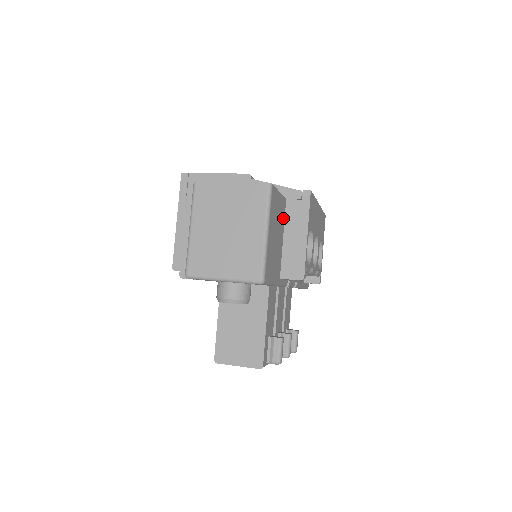
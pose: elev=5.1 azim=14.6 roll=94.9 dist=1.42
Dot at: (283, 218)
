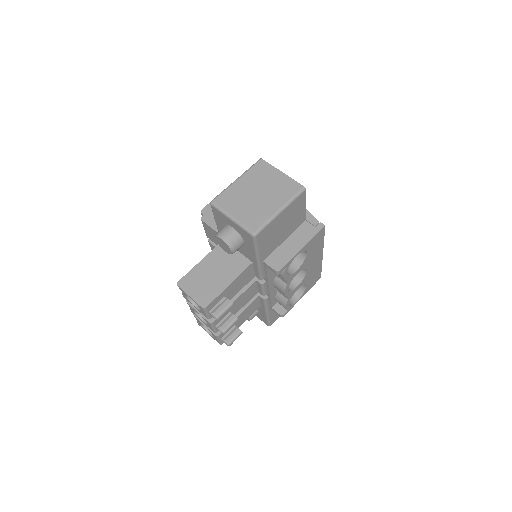
Dot at: (295, 227)
